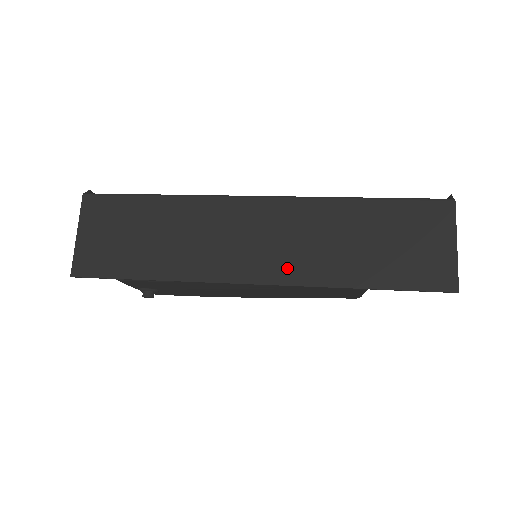
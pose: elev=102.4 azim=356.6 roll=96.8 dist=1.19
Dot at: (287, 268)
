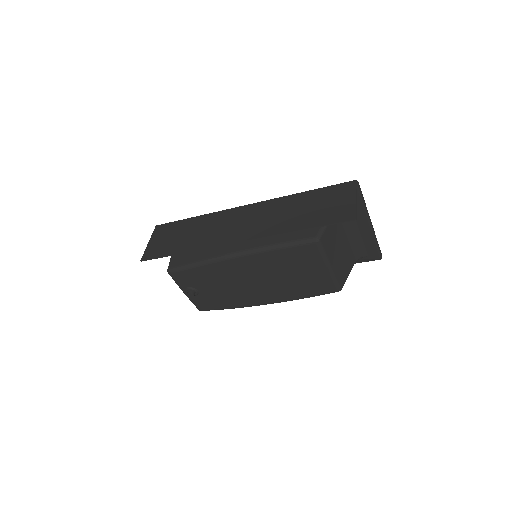
Dot at: (257, 231)
